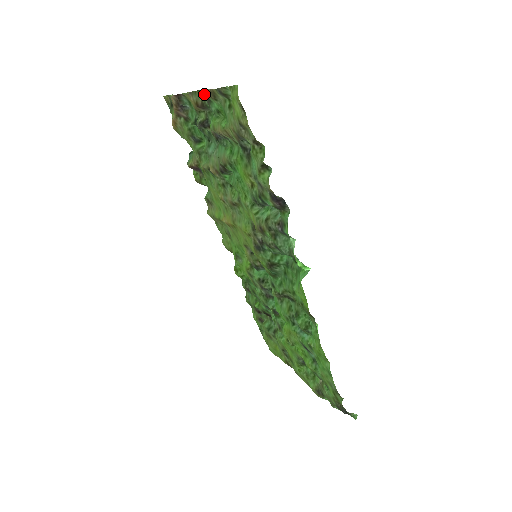
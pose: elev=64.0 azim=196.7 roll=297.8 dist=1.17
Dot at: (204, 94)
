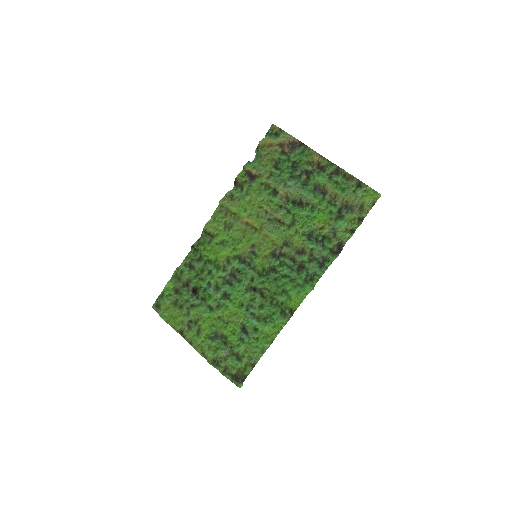
Dot at: (338, 169)
